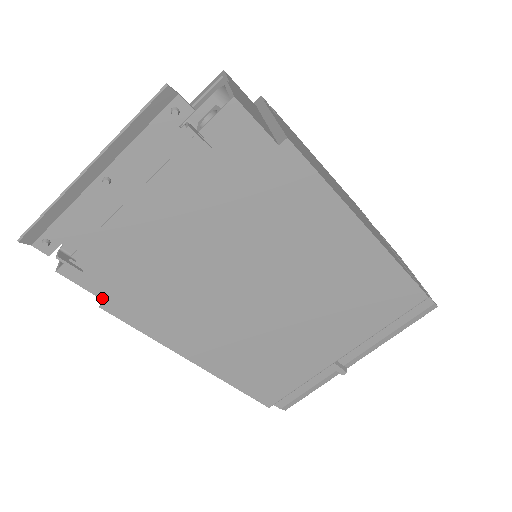
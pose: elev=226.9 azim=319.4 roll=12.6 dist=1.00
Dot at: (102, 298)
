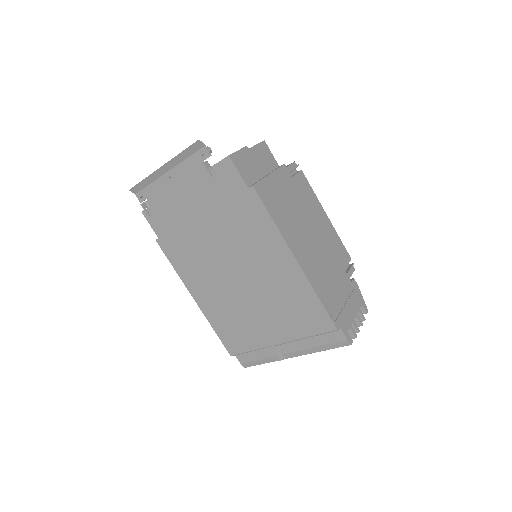
Dot at: (157, 235)
